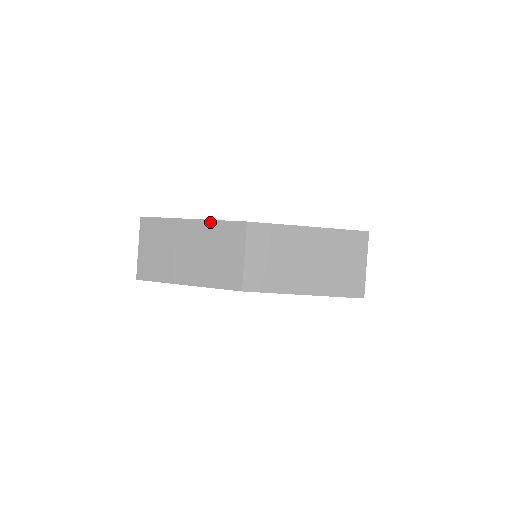
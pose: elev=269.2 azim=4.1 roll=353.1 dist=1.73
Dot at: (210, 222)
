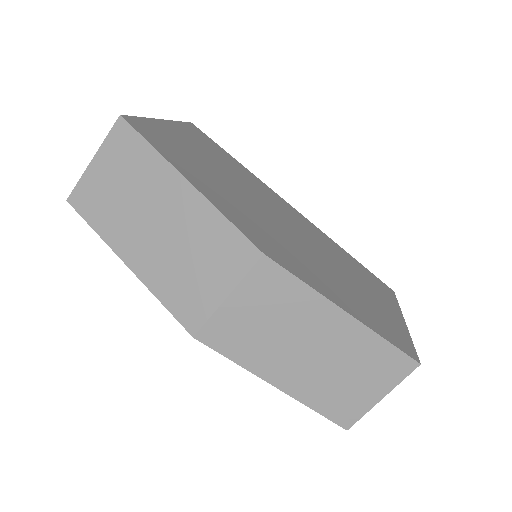
Dot at: (212, 209)
